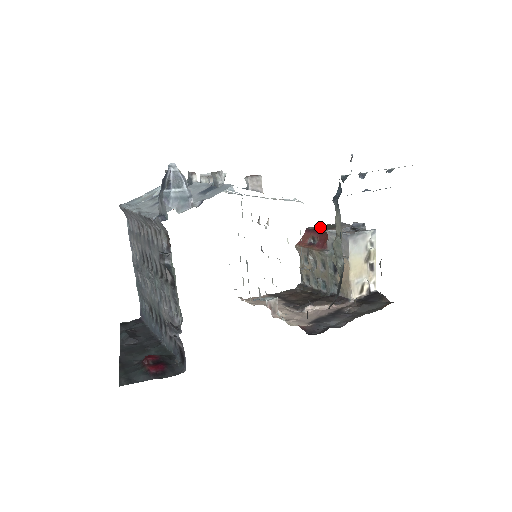
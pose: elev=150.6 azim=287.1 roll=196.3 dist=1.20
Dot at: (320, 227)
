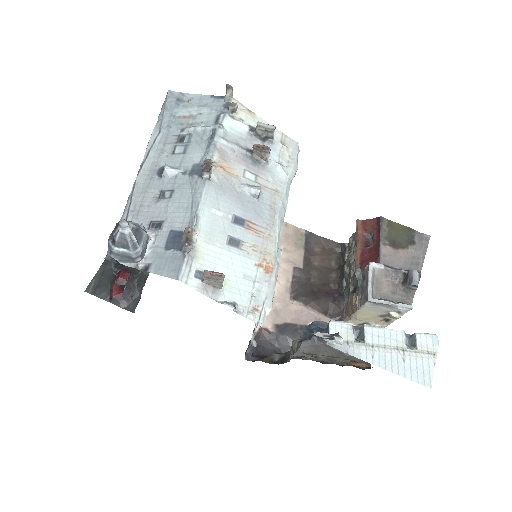
Dot at: (393, 229)
